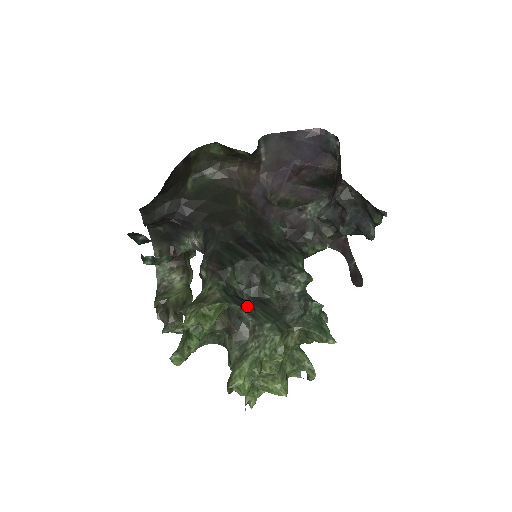
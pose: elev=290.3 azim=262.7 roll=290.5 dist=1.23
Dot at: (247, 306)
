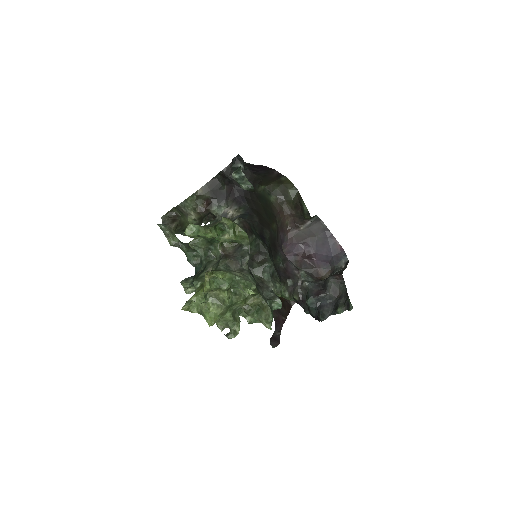
Dot at: occluded
